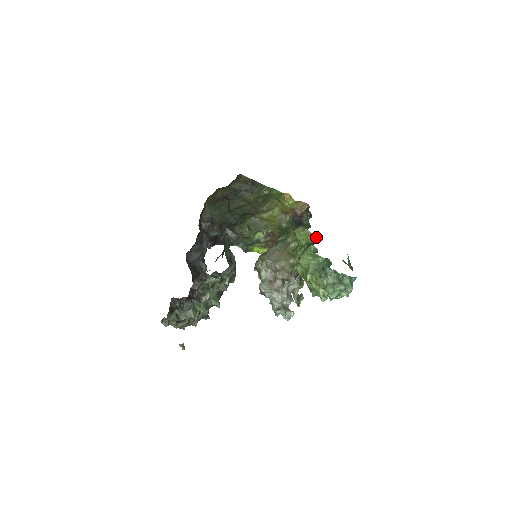
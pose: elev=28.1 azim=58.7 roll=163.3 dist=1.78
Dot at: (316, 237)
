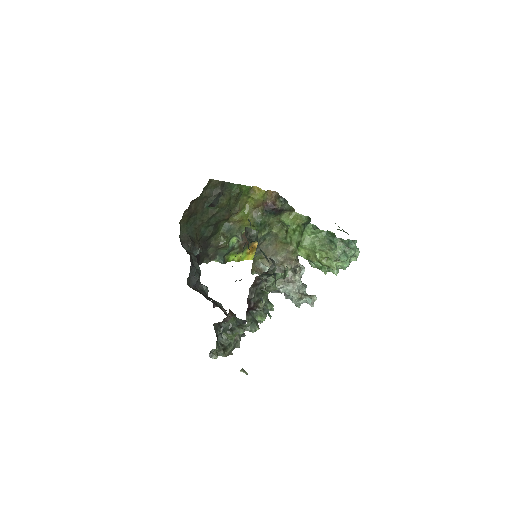
Dot at: (305, 216)
